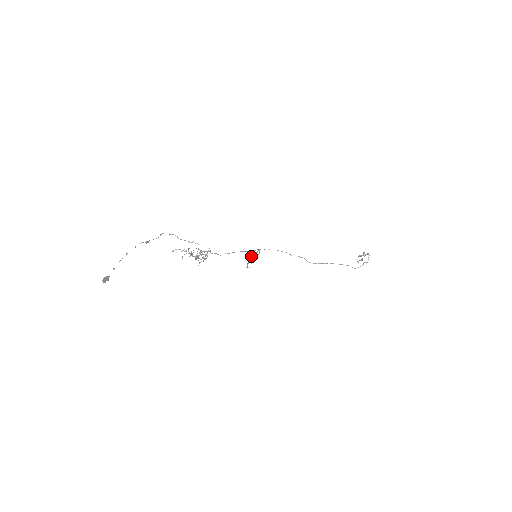
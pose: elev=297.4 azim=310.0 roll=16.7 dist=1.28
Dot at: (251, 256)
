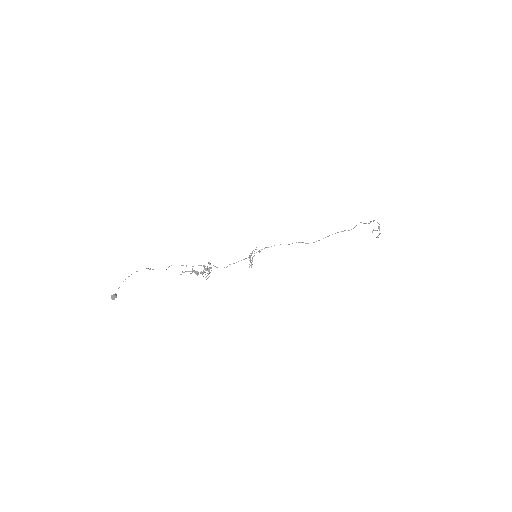
Dot at: (249, 256)
